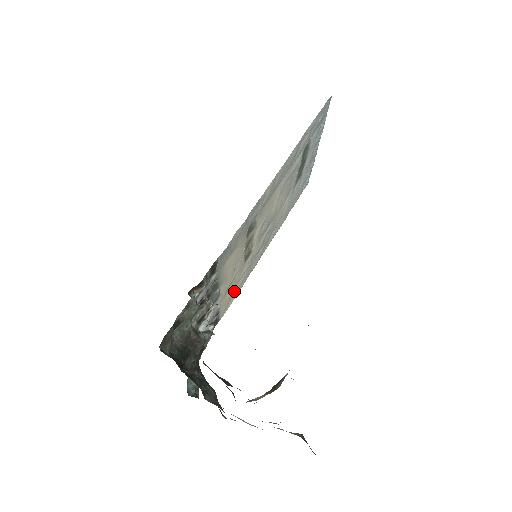
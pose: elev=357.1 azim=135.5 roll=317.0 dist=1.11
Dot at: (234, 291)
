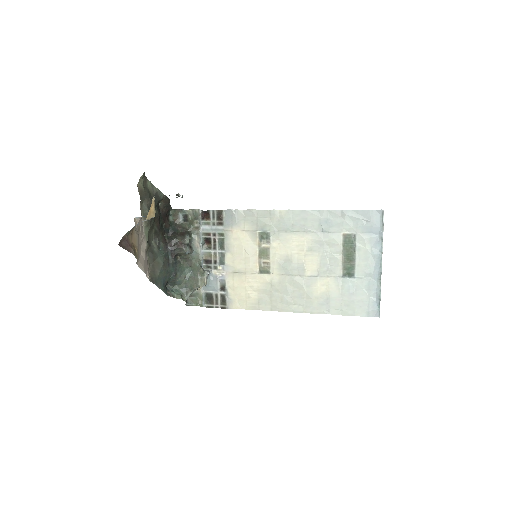
Dot at: (247, 295)
